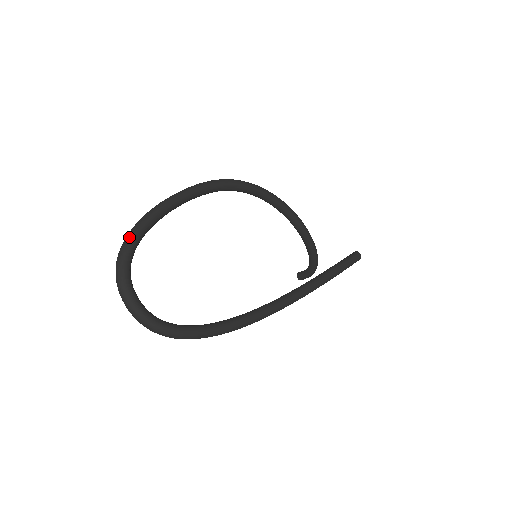
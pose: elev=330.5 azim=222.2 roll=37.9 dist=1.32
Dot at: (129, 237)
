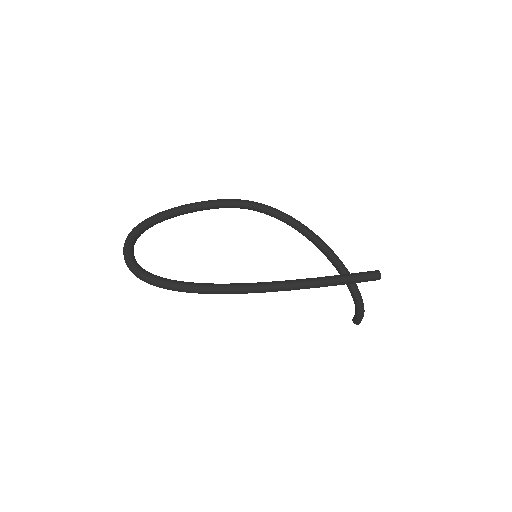
Dot at: (146, 219)
